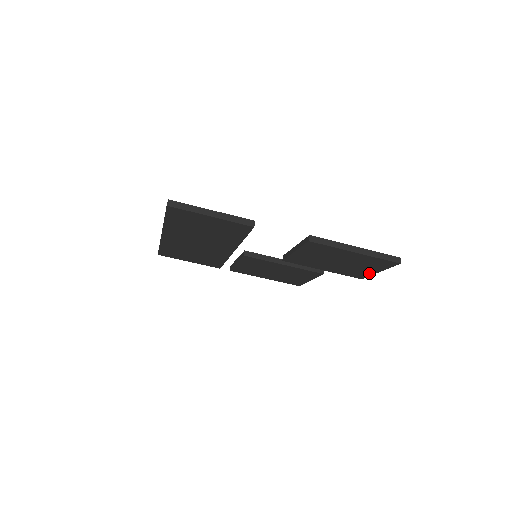
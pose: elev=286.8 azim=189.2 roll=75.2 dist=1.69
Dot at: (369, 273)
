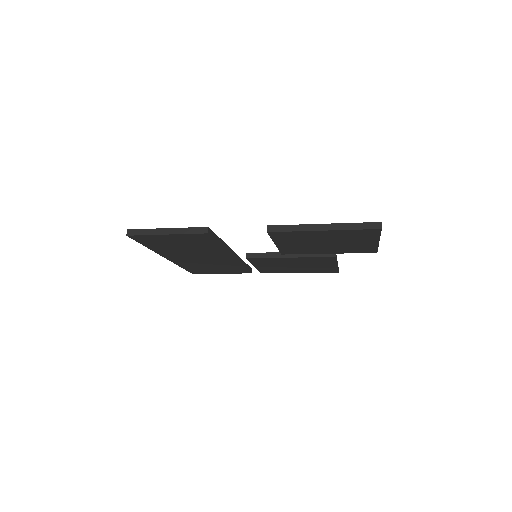
Dot at: (372, 245)
